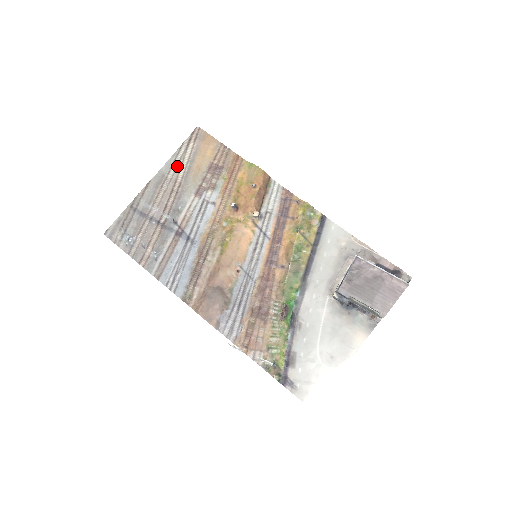
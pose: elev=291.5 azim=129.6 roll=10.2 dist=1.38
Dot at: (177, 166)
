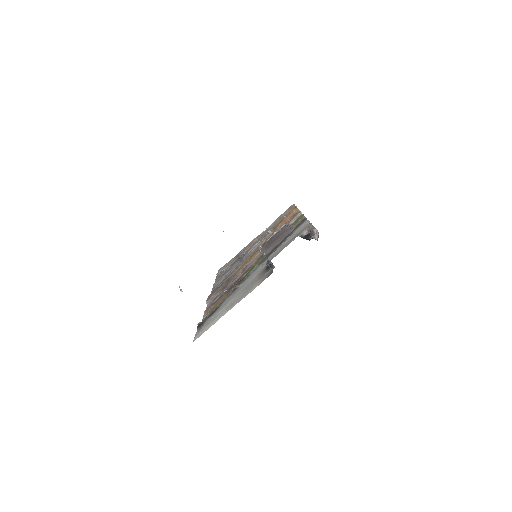
Dot at: (269, 227)
